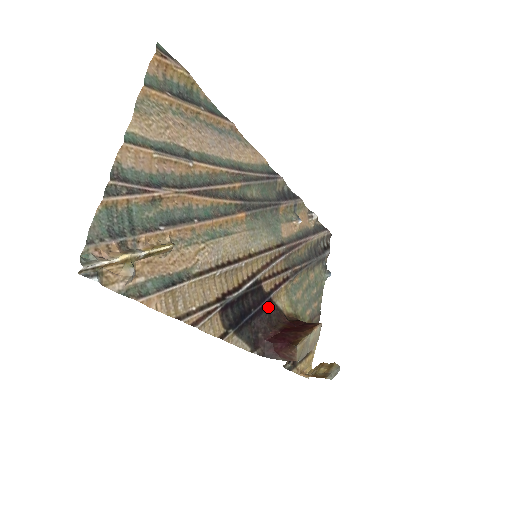
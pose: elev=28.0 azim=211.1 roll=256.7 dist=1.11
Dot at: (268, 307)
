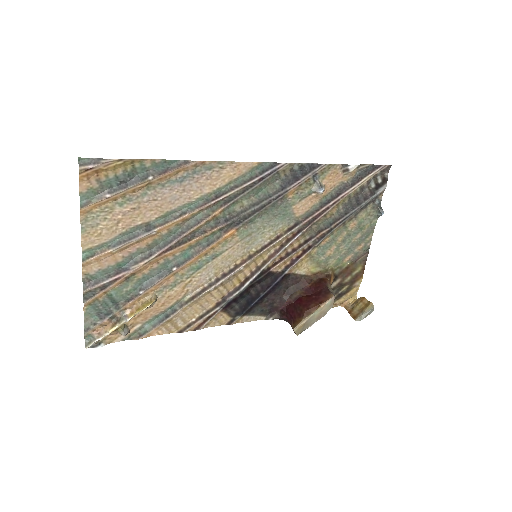
Dot at: (282, 282)
